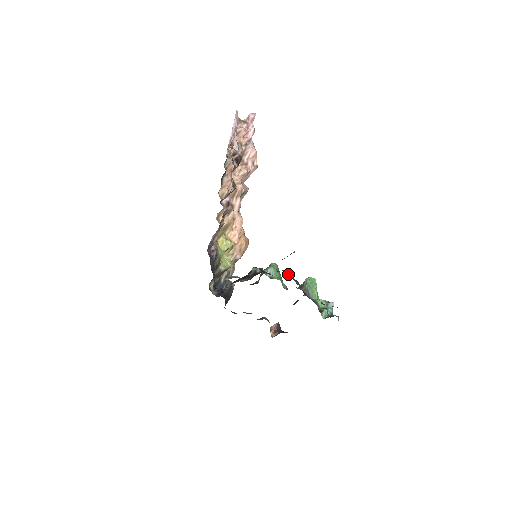
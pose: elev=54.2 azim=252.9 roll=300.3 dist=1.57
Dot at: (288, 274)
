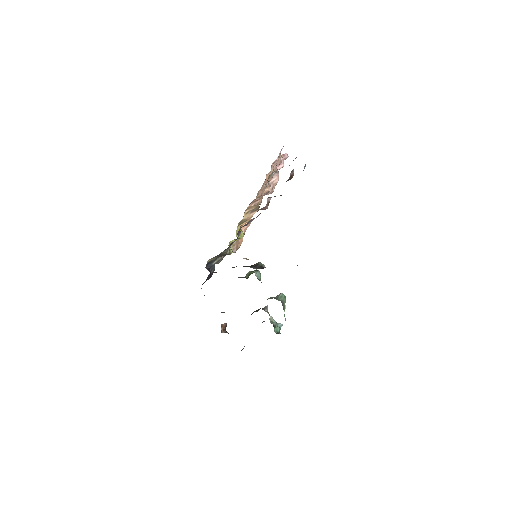
Dot at: occluded
